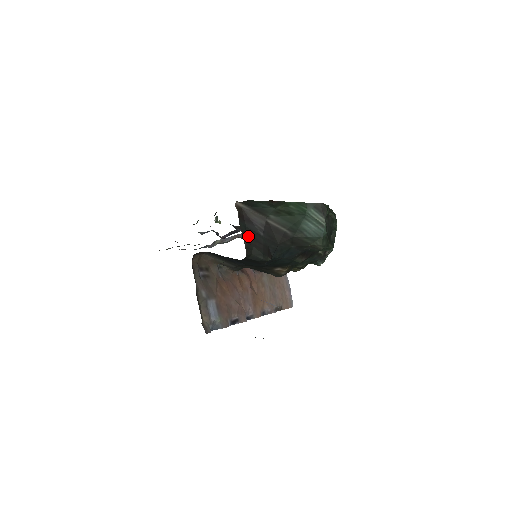
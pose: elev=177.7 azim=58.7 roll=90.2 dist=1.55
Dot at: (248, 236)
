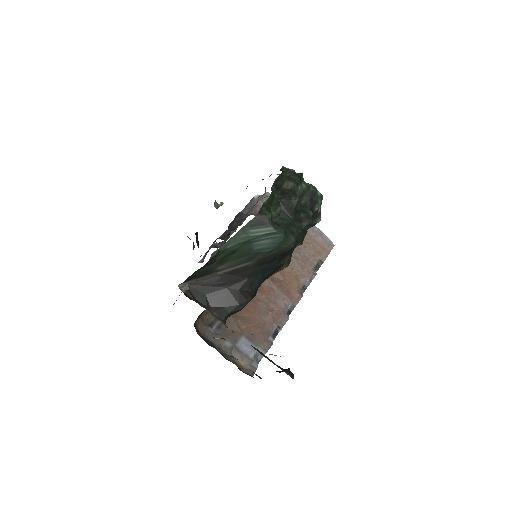
Dot at: (213, 302)
